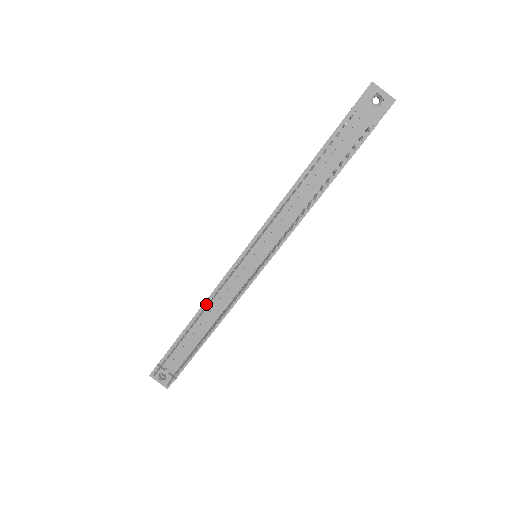
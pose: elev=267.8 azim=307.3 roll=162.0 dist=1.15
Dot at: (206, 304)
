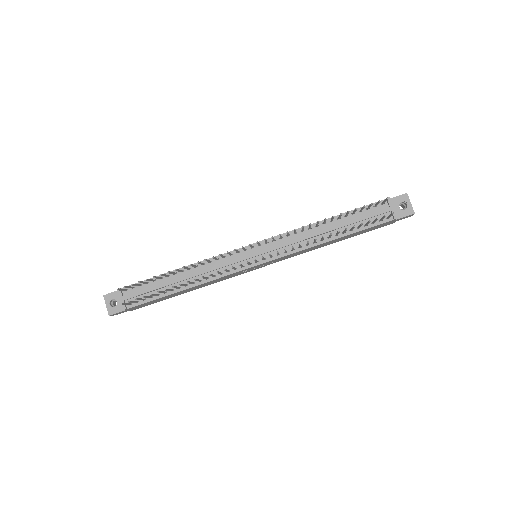
Dot at: (196, 265)
